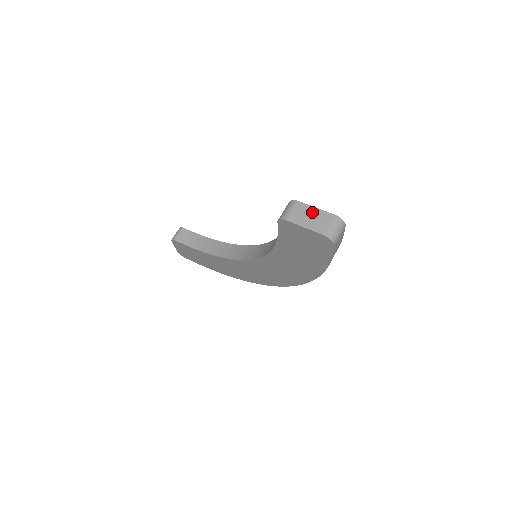
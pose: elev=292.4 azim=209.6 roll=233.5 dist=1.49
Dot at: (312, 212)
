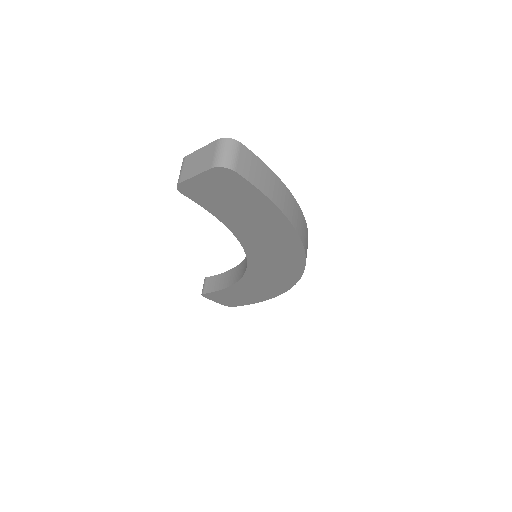
Dot at: (198, 155)
